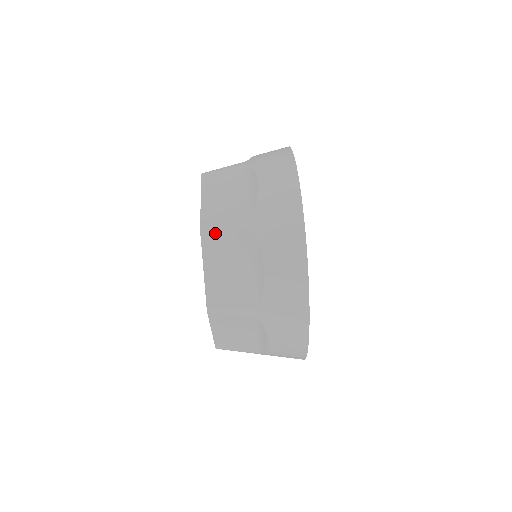
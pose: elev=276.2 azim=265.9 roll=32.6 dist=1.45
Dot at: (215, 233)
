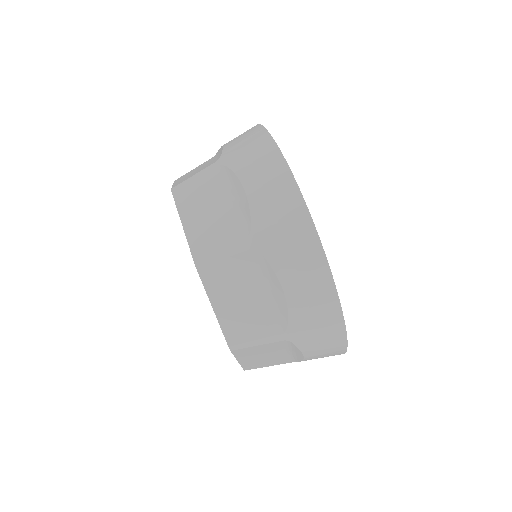
Dot at: (214, 265)
